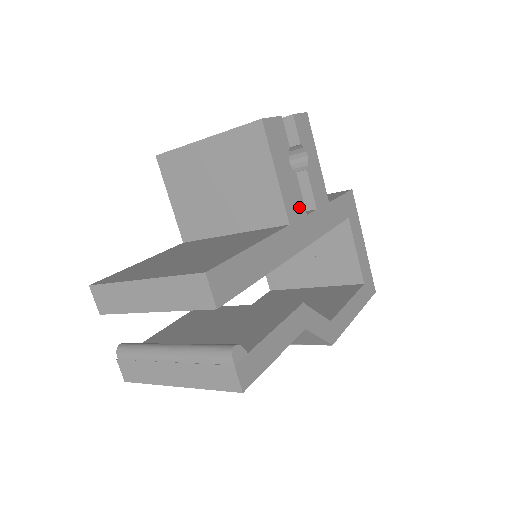
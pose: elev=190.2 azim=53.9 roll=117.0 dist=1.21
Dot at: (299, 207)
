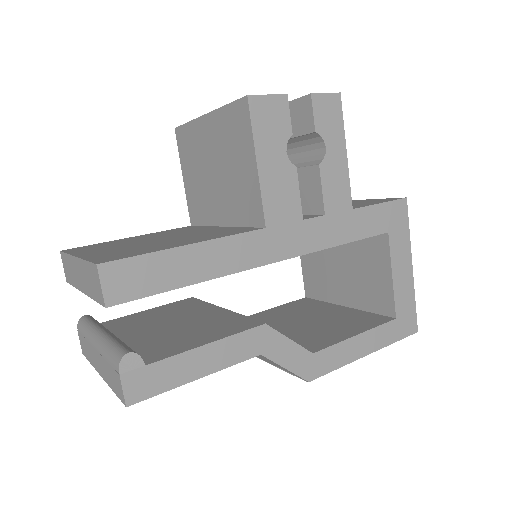
Dot at: (290, 209)
